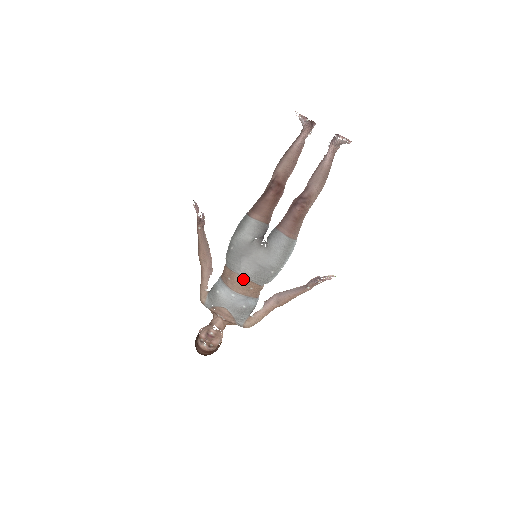
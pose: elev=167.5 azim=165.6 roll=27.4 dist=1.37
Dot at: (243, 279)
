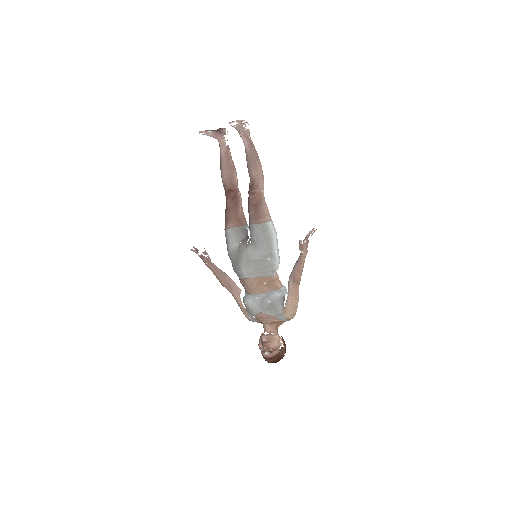
Dot at: (251, 280)
